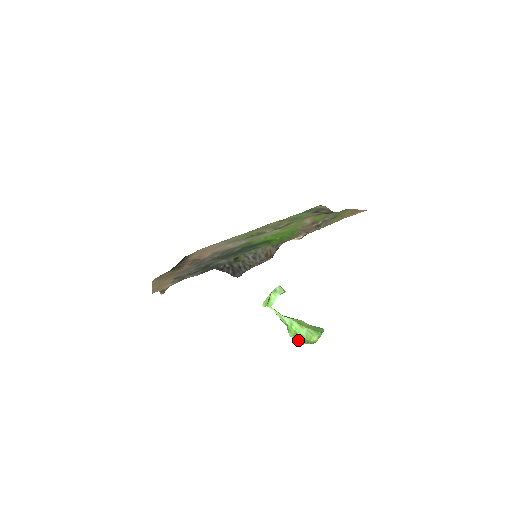
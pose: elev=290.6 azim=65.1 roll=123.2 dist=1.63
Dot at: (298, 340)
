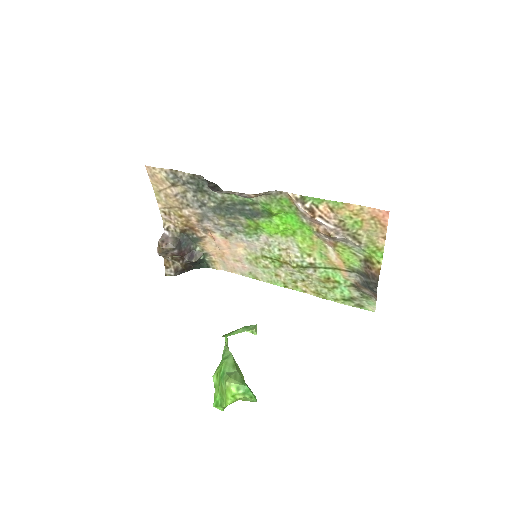
Dot at: (217, 392)
